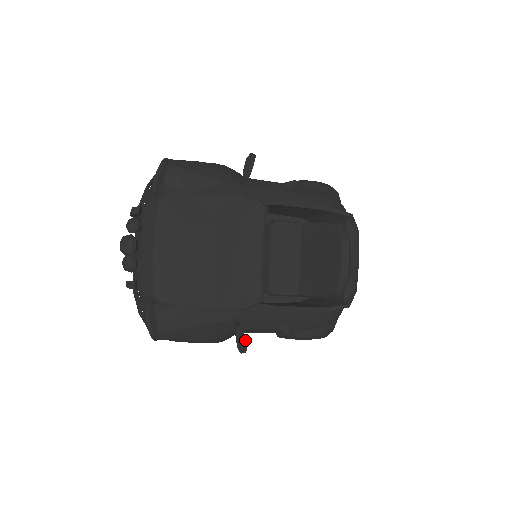
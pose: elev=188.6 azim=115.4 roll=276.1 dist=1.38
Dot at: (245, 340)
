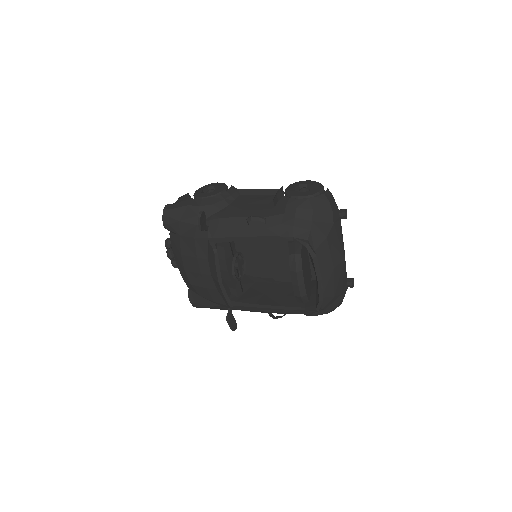
Dot at: (230, 326)
